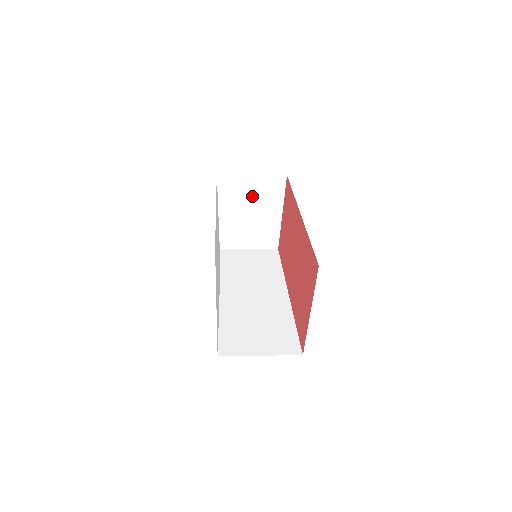
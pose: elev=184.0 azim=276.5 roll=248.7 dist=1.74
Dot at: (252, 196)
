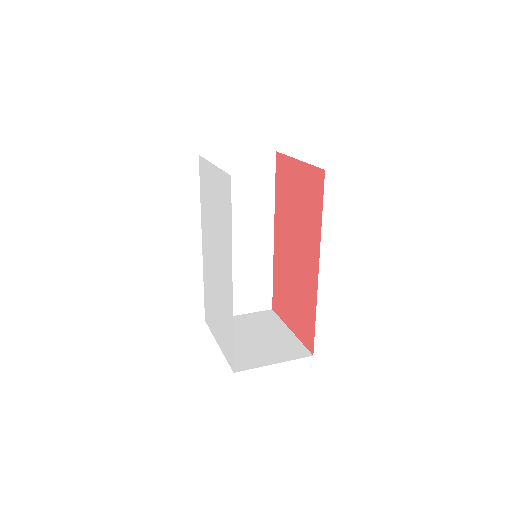
Dot at: occluded
